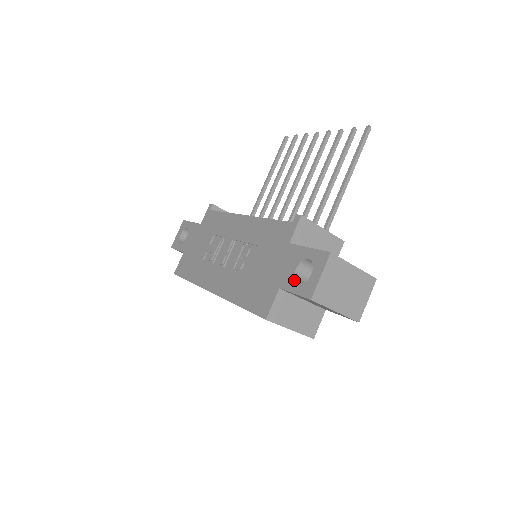
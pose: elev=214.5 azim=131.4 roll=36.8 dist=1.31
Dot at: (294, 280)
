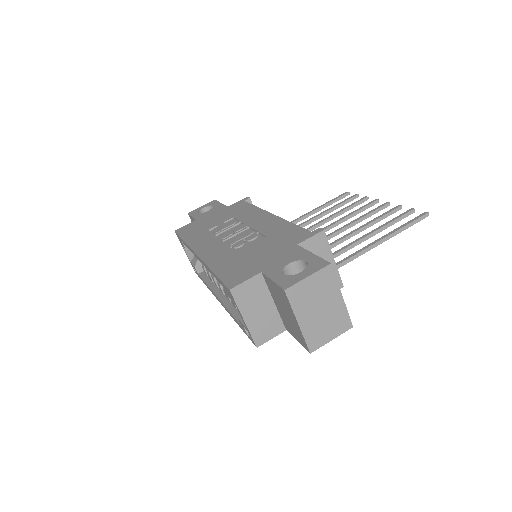
Dot at: (280, 271)
